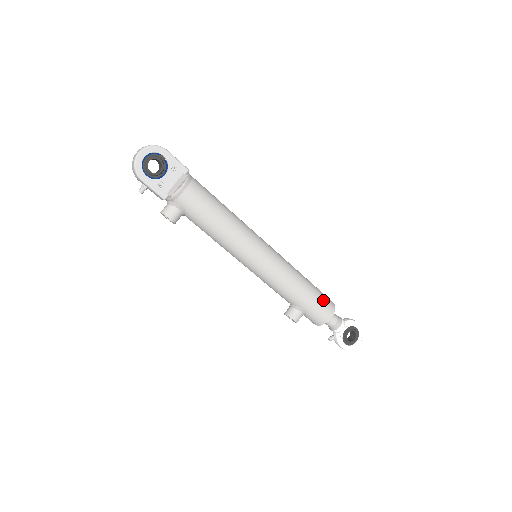
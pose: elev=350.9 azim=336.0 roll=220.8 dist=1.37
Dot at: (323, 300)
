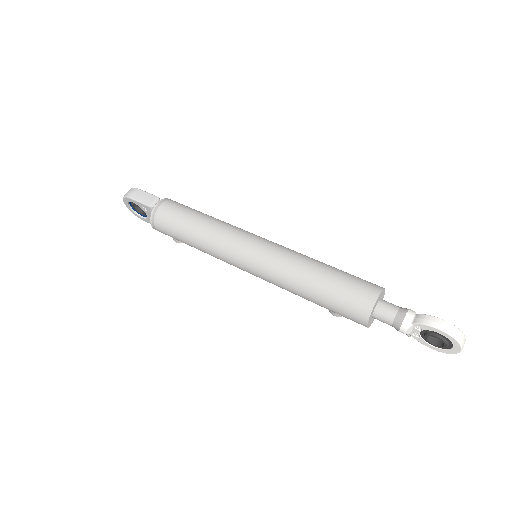
Dot at: (343, 306)
